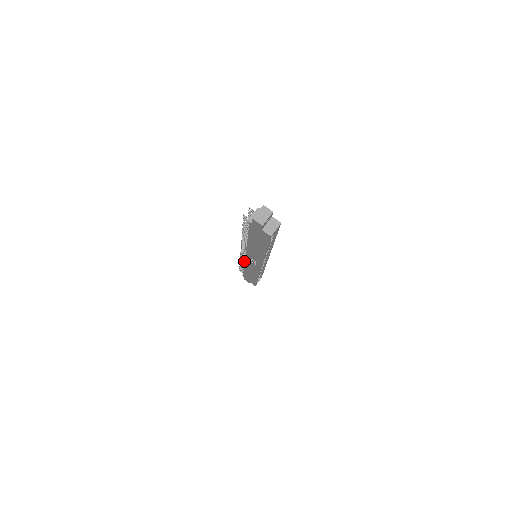
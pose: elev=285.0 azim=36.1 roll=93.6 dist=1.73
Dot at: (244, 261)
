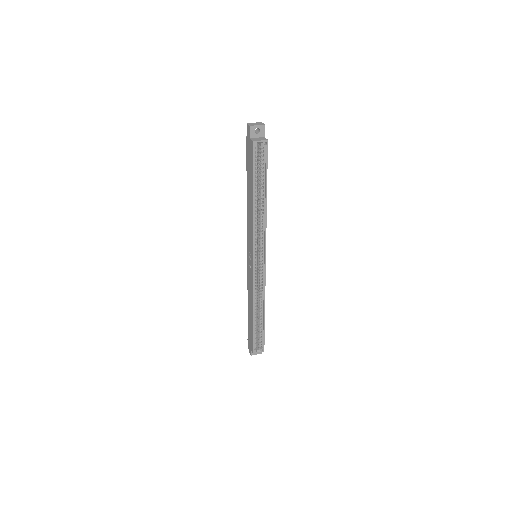
Dot at: occluded
